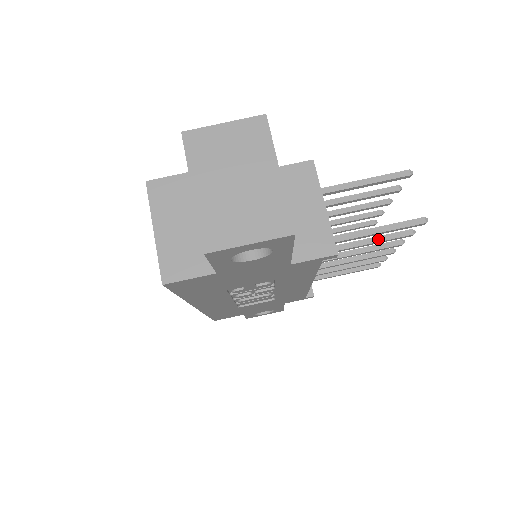
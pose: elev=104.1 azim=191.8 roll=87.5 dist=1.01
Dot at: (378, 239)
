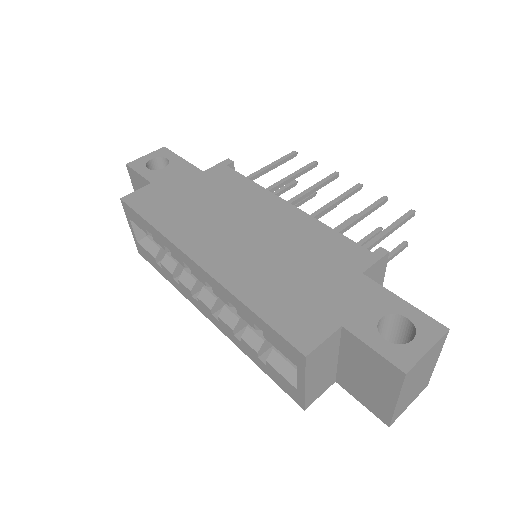
Dot at: occluded
